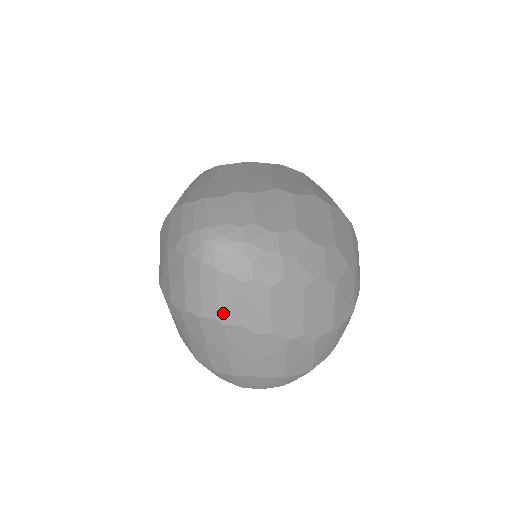
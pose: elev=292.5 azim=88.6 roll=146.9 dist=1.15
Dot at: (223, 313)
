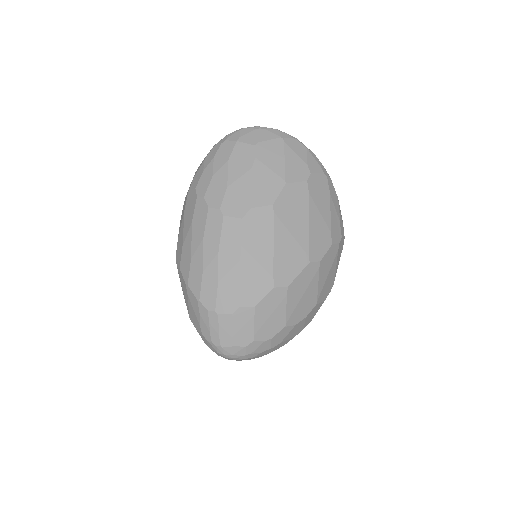
Dot at: occluded
